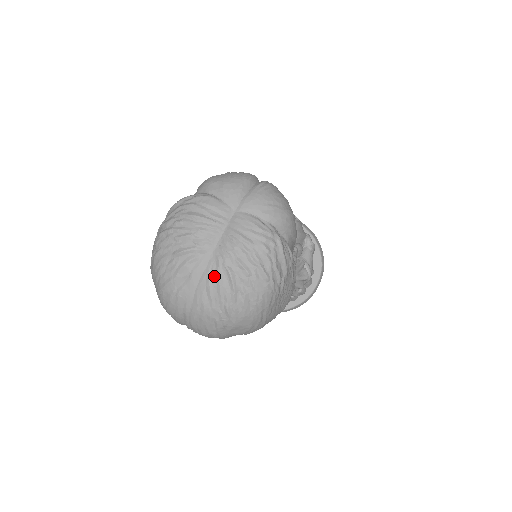
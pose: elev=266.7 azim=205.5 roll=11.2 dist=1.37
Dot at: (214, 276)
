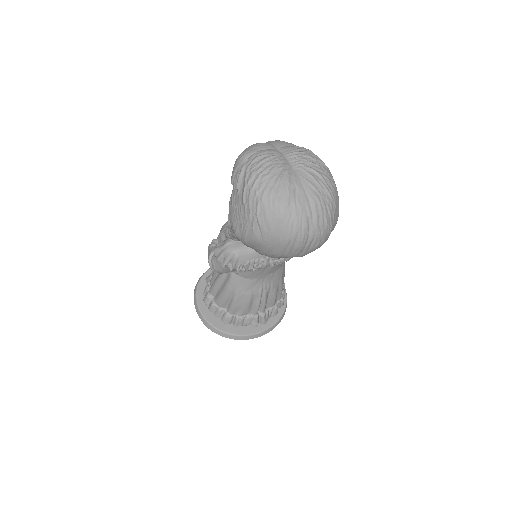
Dot at: (307, 177)
